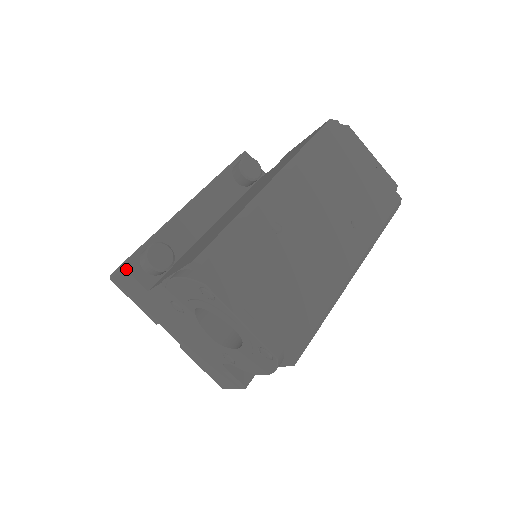
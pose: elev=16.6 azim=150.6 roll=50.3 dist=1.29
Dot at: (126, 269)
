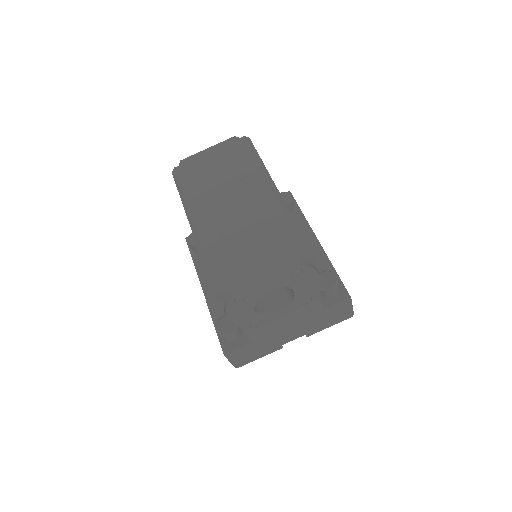
Dot at: (228, 352)
